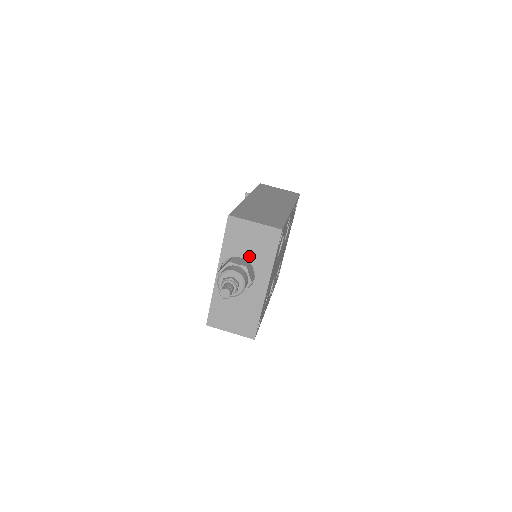
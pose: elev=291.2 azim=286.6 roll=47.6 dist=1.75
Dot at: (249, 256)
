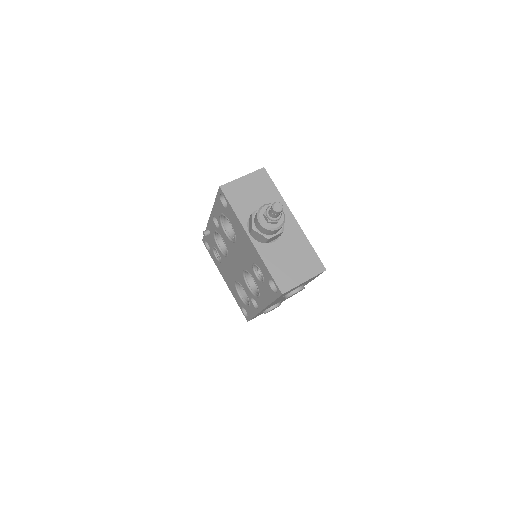
Dot at: (260, 205)
